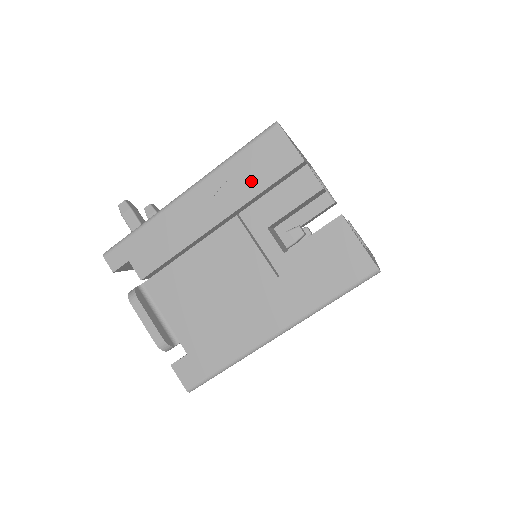
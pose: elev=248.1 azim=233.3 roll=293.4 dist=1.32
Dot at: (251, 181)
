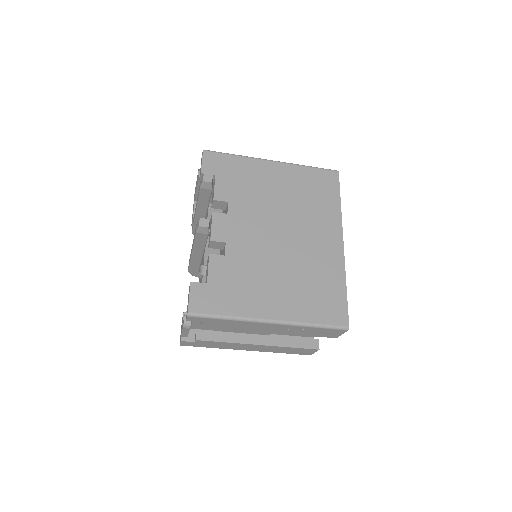
Dot at: (307, 333)
